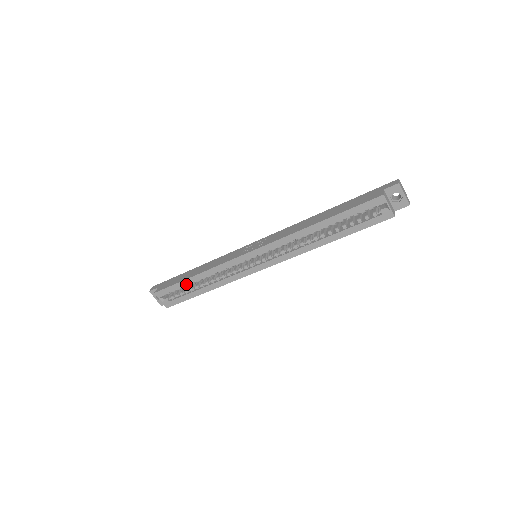
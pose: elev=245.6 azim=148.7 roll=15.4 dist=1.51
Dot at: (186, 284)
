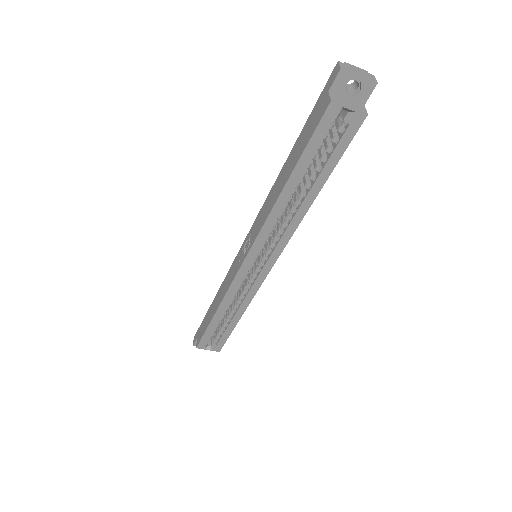
Dot at: (215, 325)
